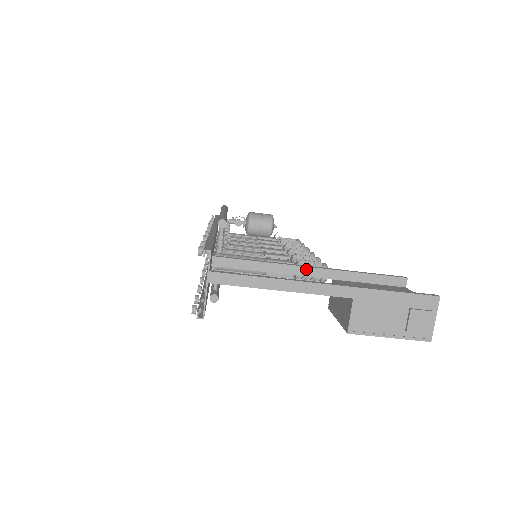
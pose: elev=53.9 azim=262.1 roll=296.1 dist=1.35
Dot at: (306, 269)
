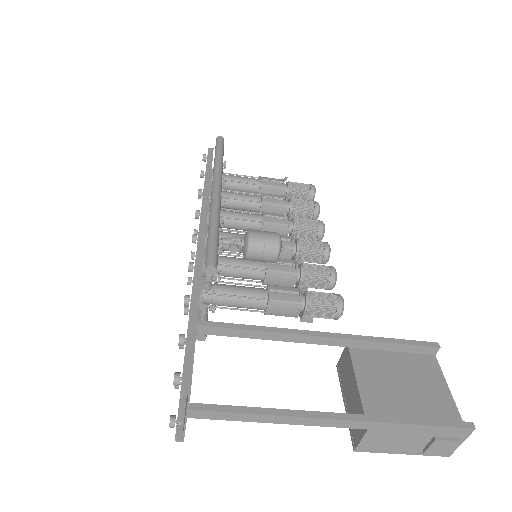
Dot at: (316, 338)
